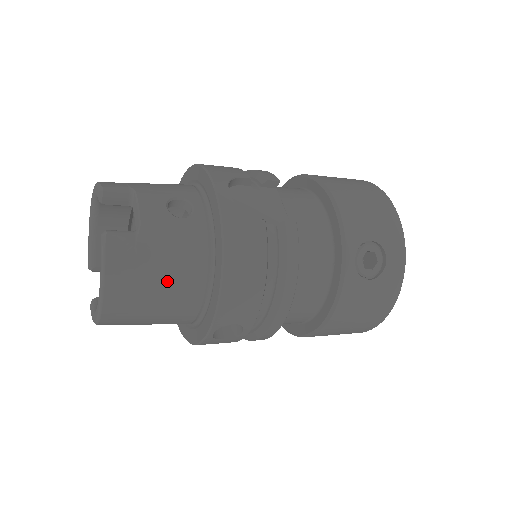
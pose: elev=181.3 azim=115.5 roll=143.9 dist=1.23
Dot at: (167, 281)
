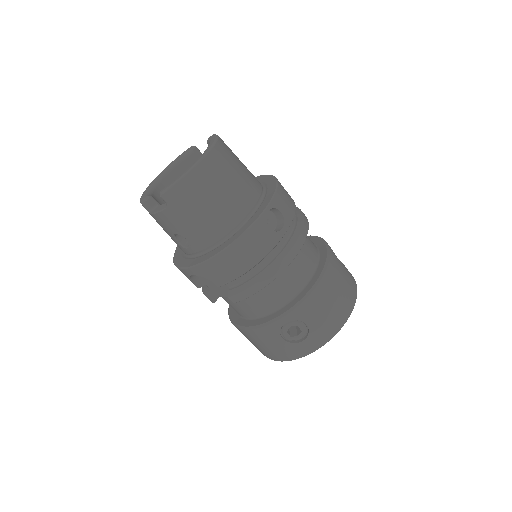
Dot at: (244, 170)
